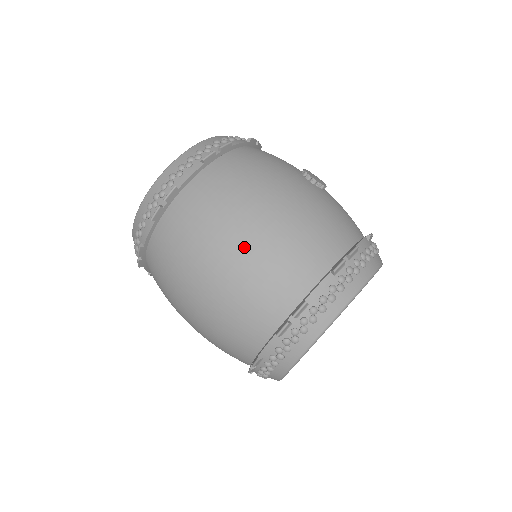
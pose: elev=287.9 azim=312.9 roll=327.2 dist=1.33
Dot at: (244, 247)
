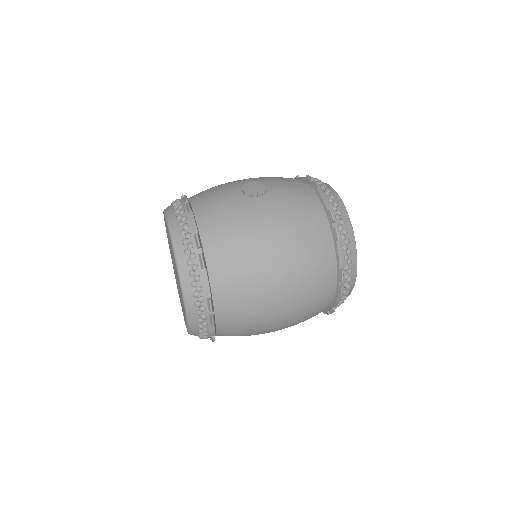
Dot at: (287, 285)
